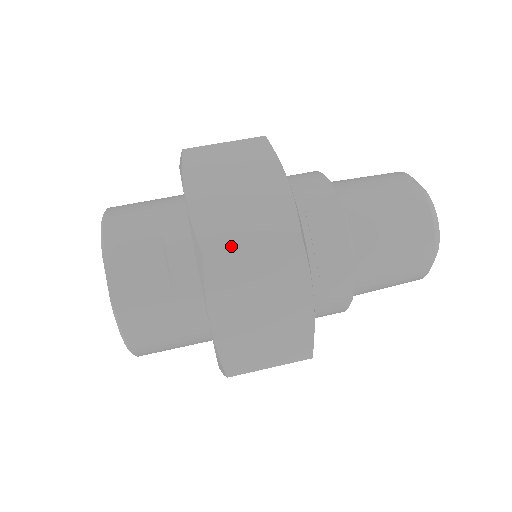
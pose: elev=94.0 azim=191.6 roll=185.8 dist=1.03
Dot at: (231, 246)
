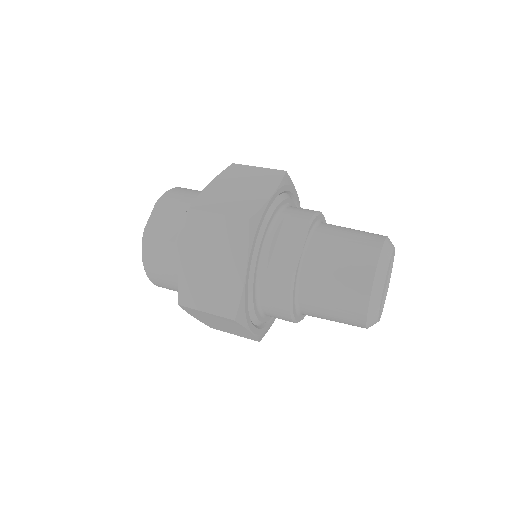
Dot at: (207, 210)
